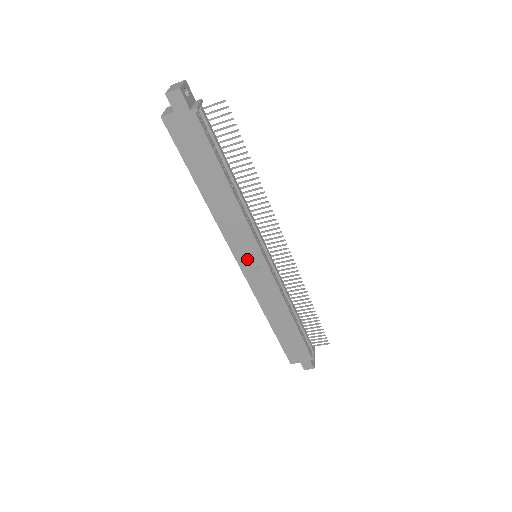
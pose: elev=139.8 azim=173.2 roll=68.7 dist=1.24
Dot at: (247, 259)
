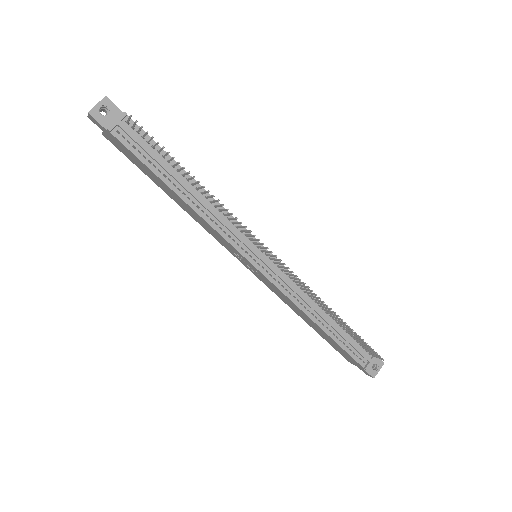
Dot at: (242, 259)
